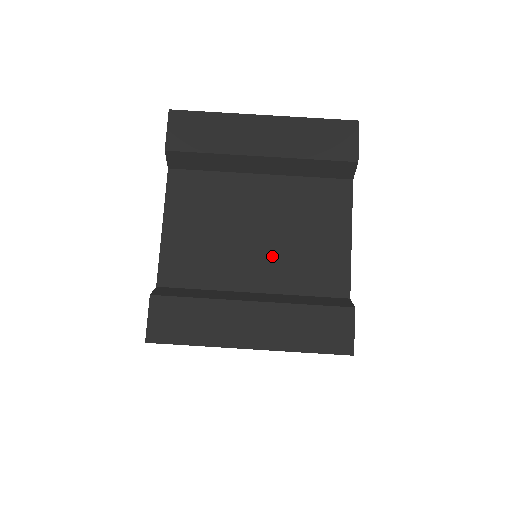
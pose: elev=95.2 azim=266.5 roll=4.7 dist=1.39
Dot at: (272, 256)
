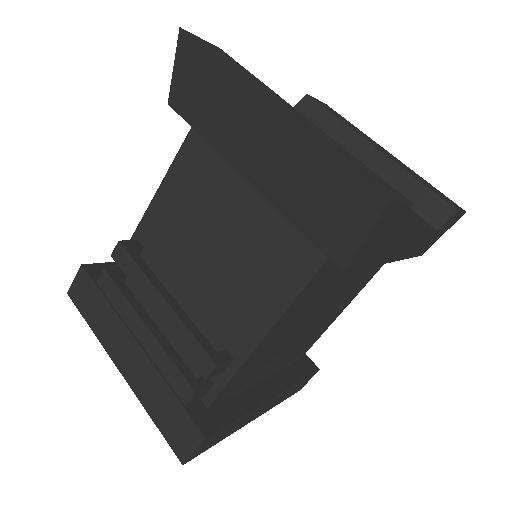
Dot at: occluded
